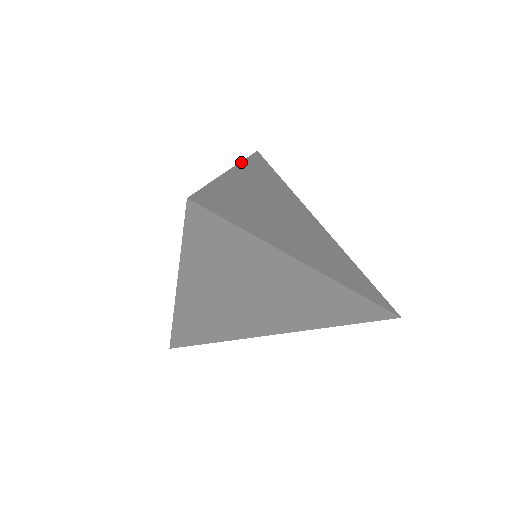
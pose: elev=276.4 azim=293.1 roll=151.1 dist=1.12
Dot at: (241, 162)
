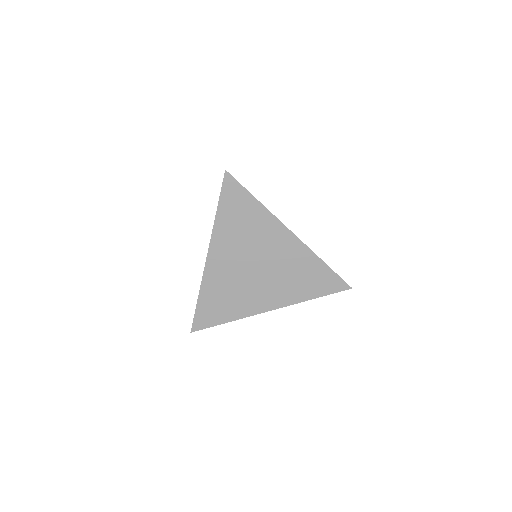
Dot at: occluded
